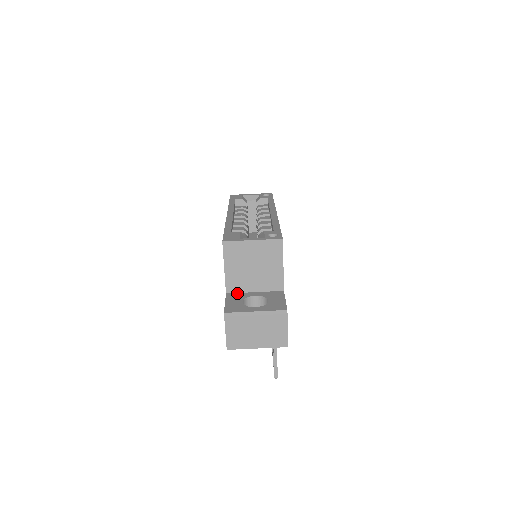
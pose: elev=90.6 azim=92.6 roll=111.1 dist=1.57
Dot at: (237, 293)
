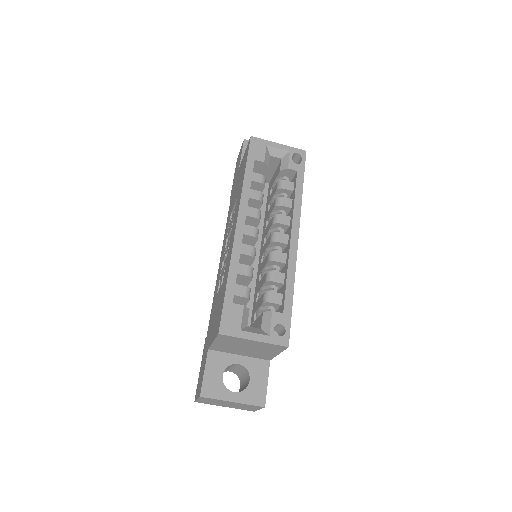
Dot at: (220, 352)
